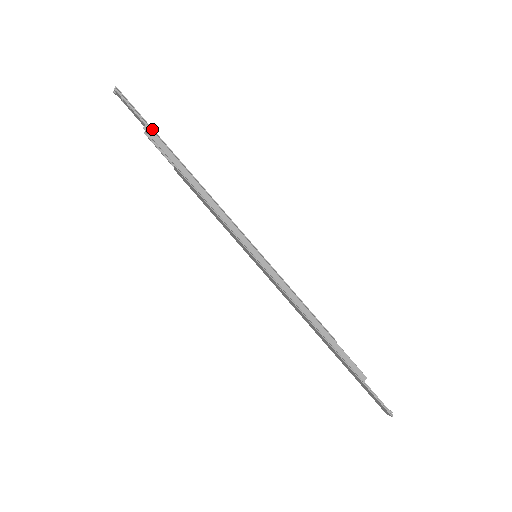
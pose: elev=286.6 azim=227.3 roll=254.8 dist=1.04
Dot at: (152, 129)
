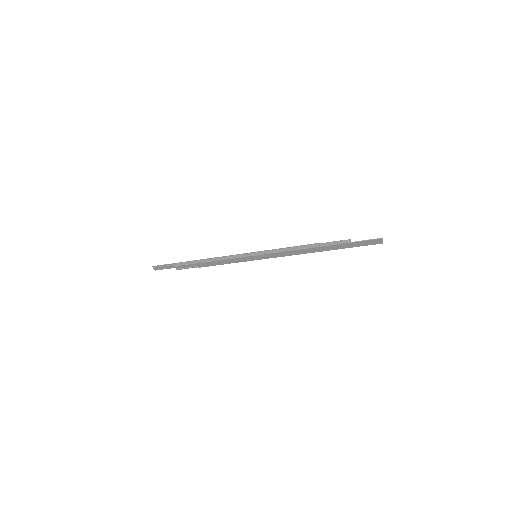
Dot at: (176, 263)
